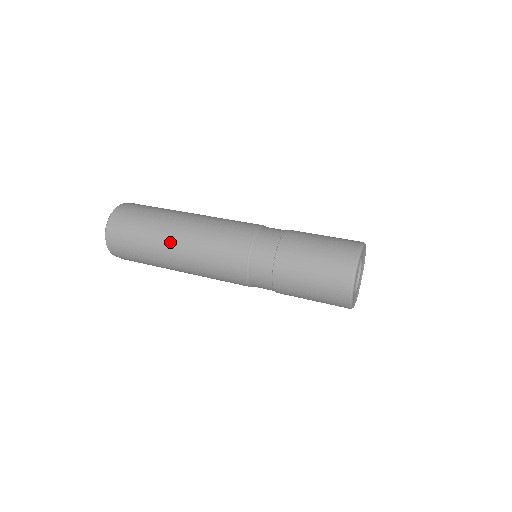
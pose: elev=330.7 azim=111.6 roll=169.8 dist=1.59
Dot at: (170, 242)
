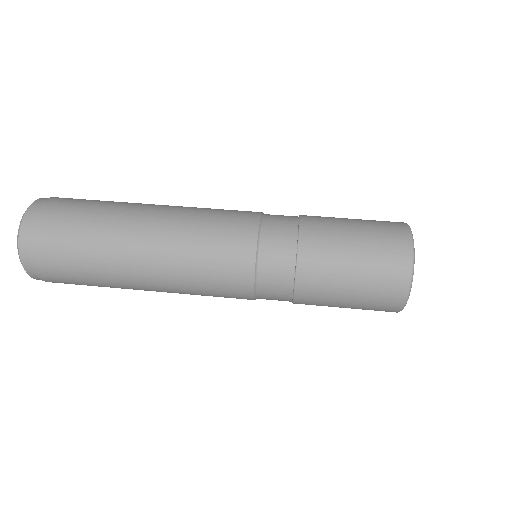
Dot at: (131, 247)
